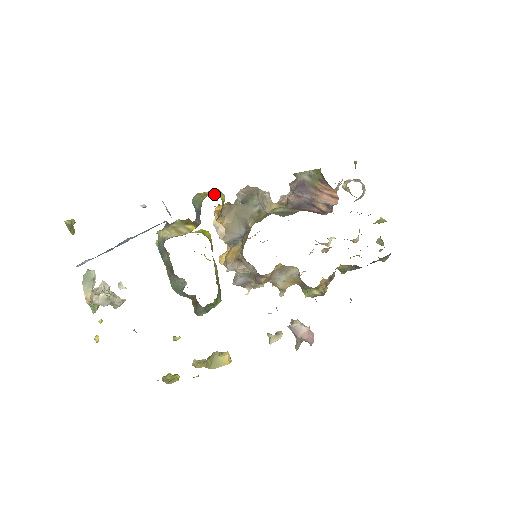
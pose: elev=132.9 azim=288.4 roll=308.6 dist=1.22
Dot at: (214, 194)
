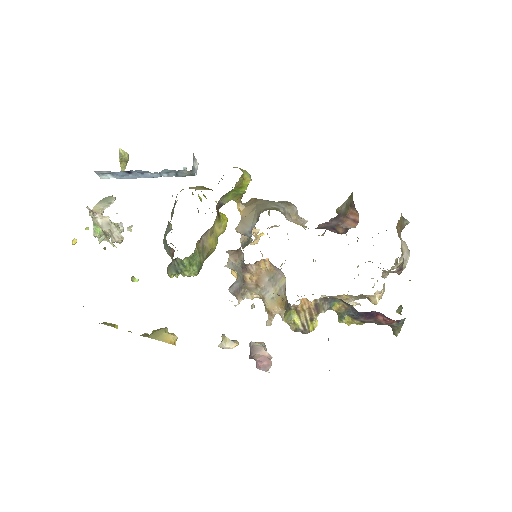
Dot at: (240, 169)
